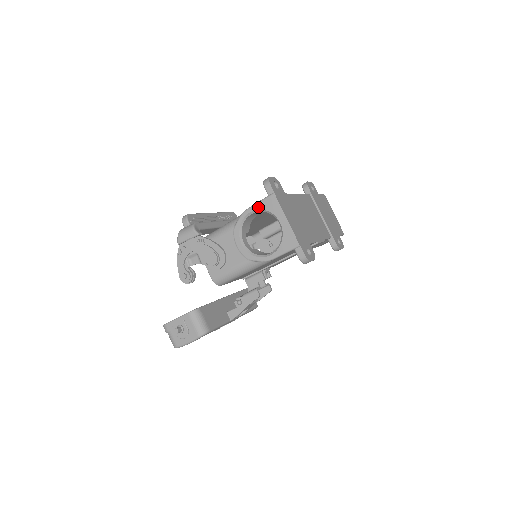
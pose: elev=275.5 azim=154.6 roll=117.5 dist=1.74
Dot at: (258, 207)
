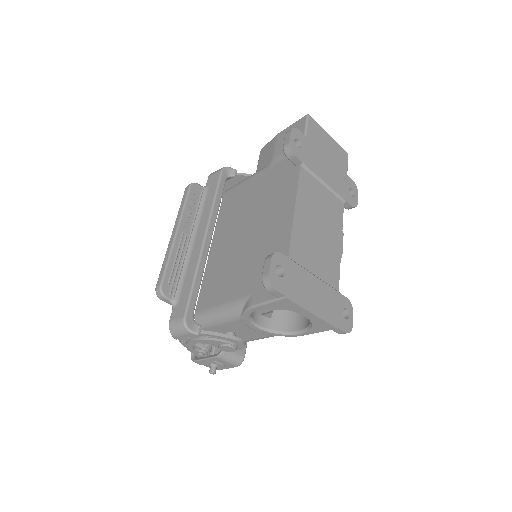
Dot at: (267, 307)
